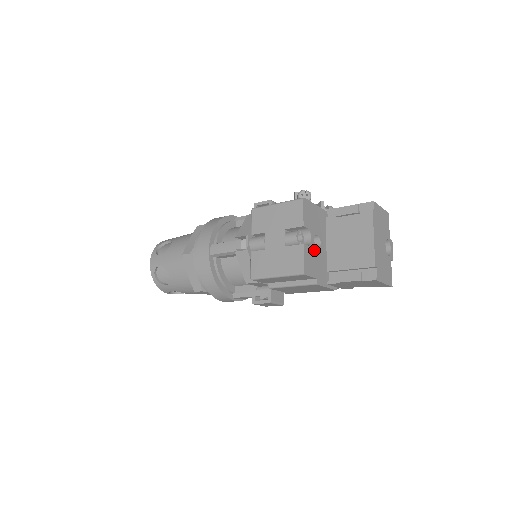
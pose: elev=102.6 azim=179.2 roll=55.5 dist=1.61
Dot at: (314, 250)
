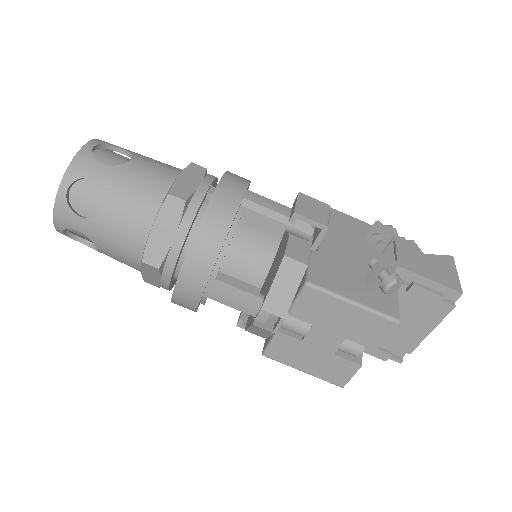
Dot at: occluded
